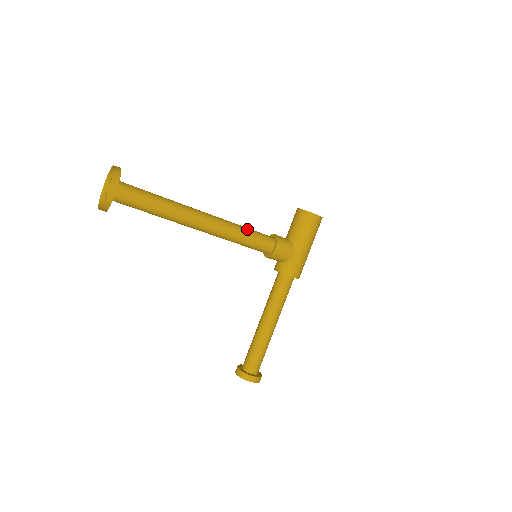
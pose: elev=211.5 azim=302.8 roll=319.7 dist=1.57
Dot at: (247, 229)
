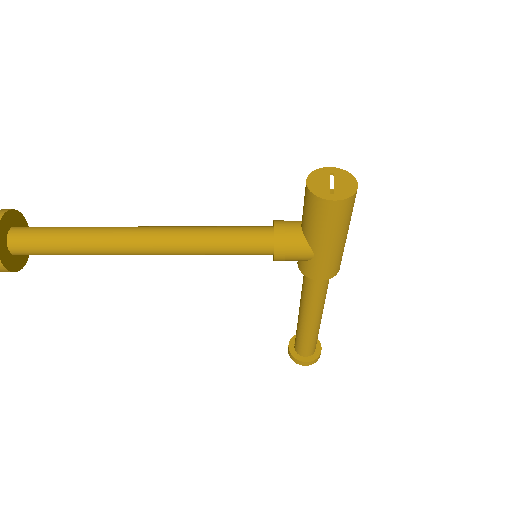
Dot at: (220, 237)
